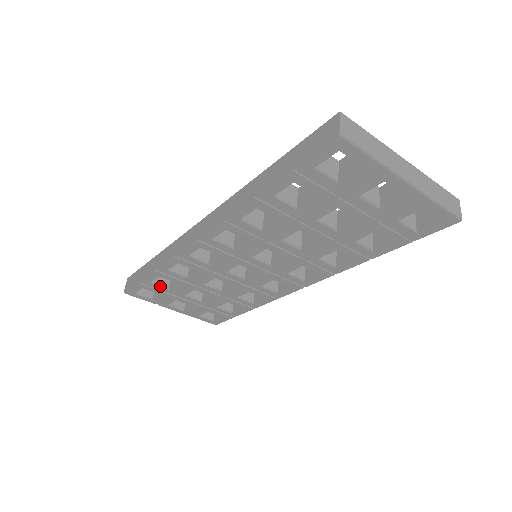
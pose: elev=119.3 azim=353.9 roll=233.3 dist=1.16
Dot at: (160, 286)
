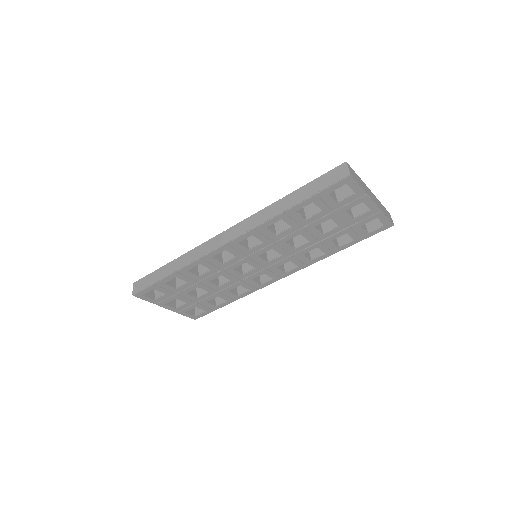
Dot at: (170, 286)
